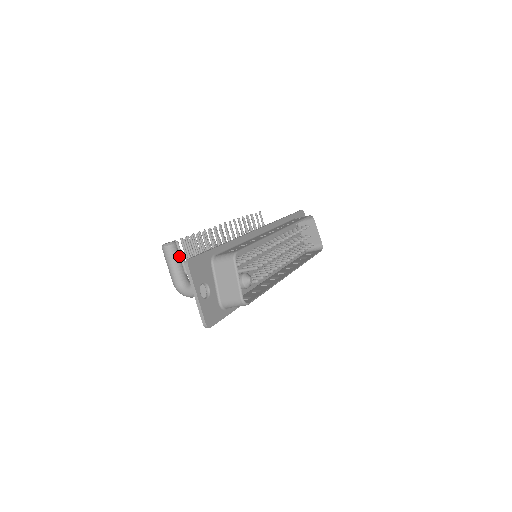
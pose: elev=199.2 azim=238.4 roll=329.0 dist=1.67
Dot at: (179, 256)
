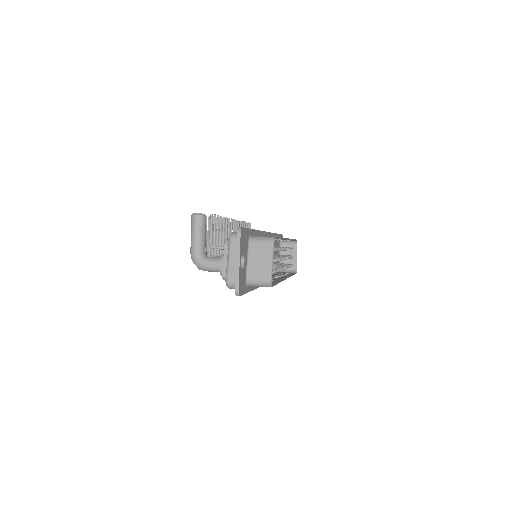
Dot at: occluded
